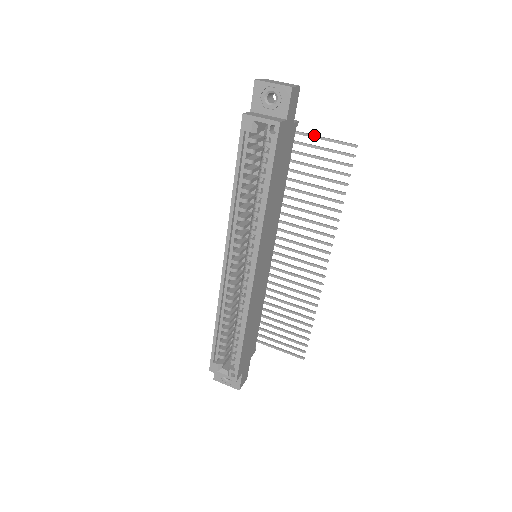
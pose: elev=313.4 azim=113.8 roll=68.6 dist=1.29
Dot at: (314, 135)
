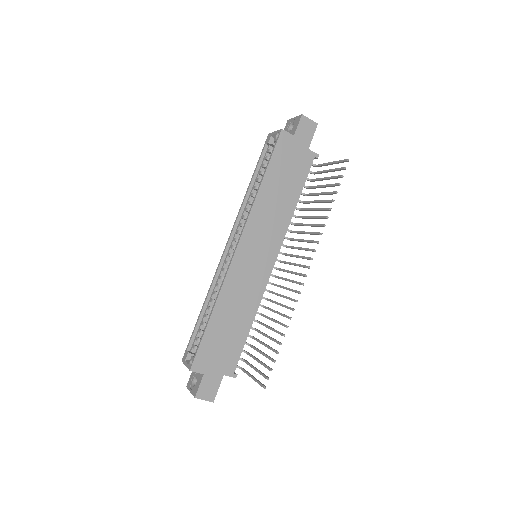
Dot at: (326, 163)
